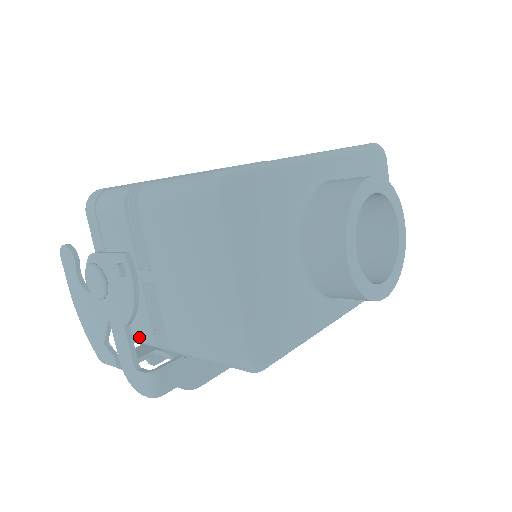
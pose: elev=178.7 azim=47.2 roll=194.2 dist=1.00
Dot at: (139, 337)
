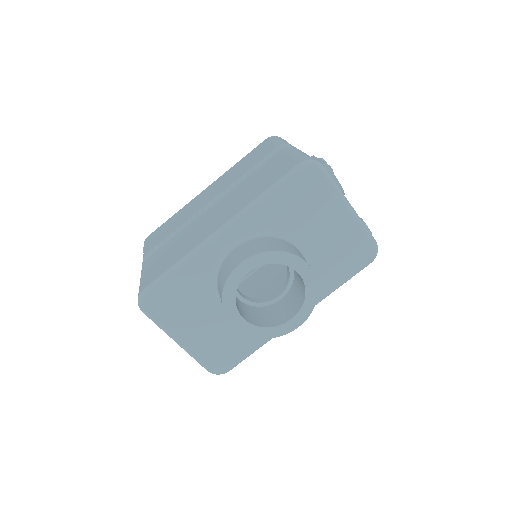
Dot at: occluded
